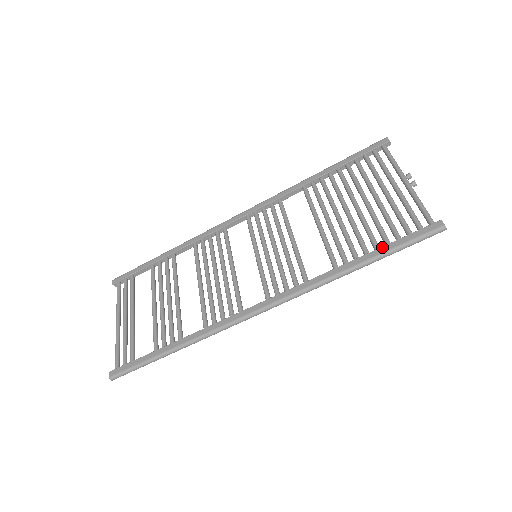
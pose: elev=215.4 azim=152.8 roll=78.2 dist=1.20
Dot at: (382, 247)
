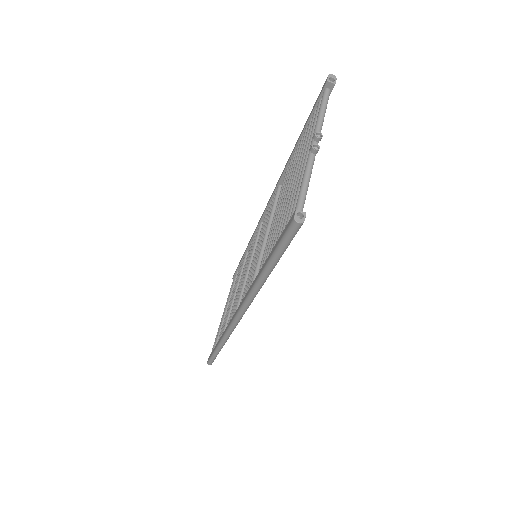
Dot at: (271, 251)
